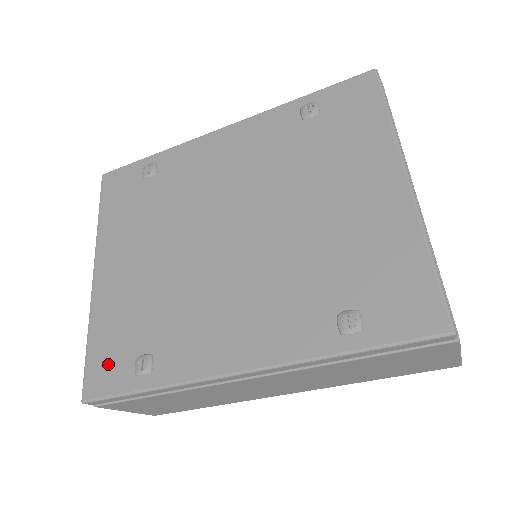
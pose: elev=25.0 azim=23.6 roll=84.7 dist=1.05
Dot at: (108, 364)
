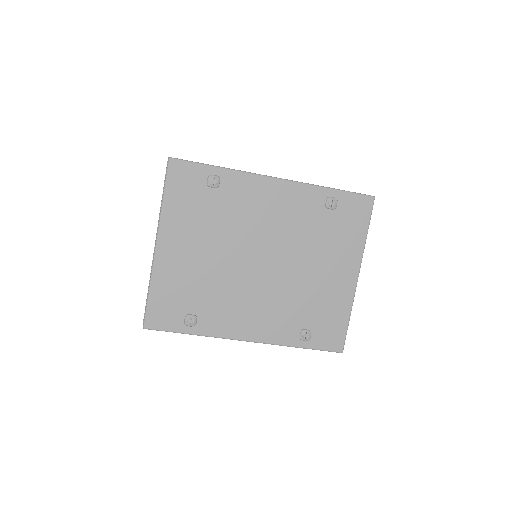
Dot at: (165, 312)
